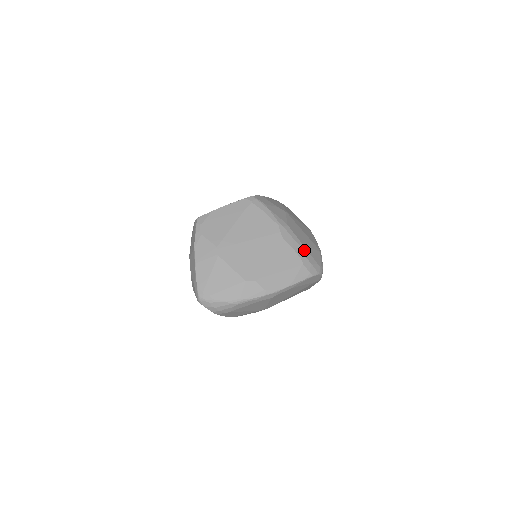
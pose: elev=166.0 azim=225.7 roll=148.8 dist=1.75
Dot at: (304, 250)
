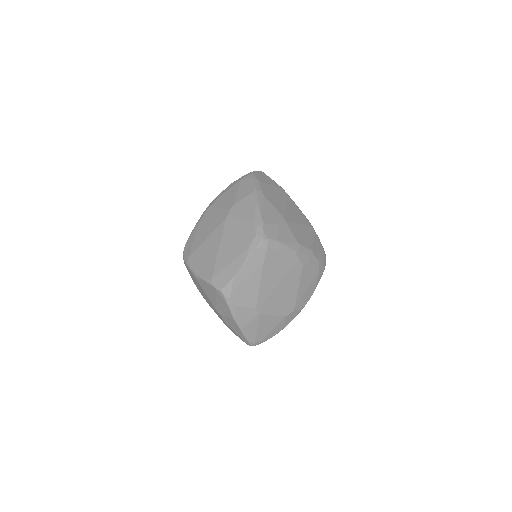
Dot at: (316, 255)
